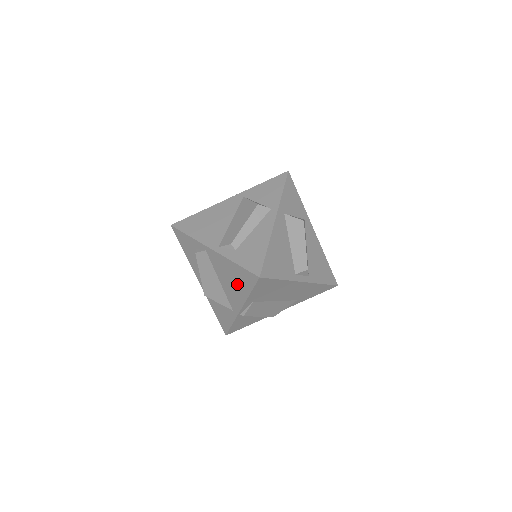
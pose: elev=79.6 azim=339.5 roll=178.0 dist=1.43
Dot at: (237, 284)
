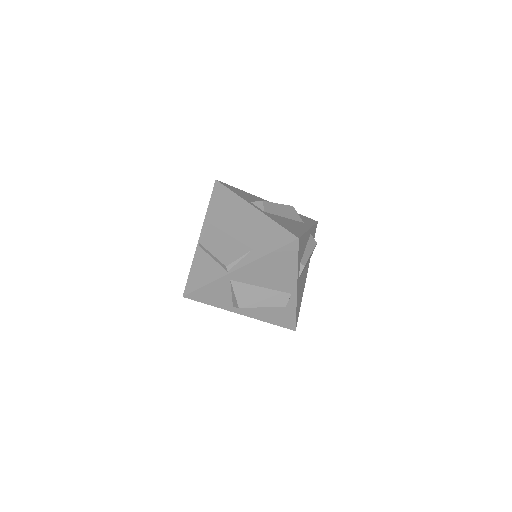
Dot at: occluded
